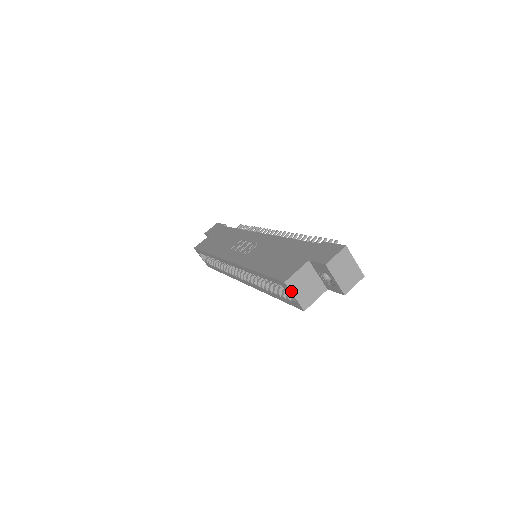
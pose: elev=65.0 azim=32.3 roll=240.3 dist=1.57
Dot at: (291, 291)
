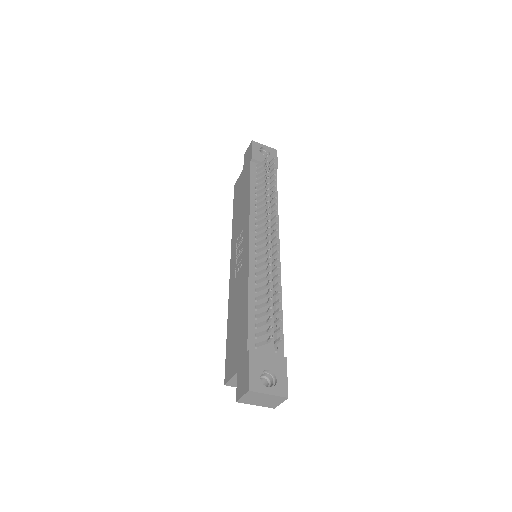
Dot at: occluded
